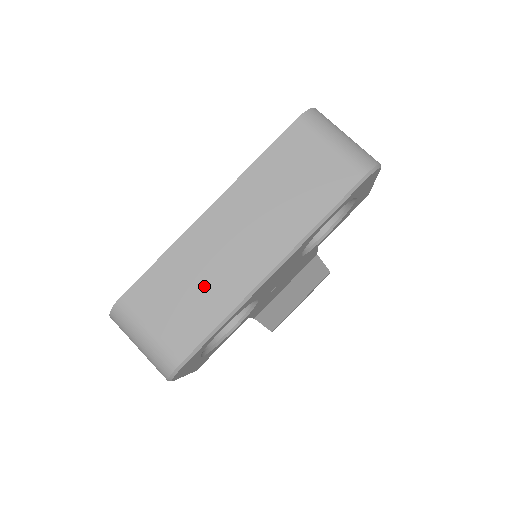
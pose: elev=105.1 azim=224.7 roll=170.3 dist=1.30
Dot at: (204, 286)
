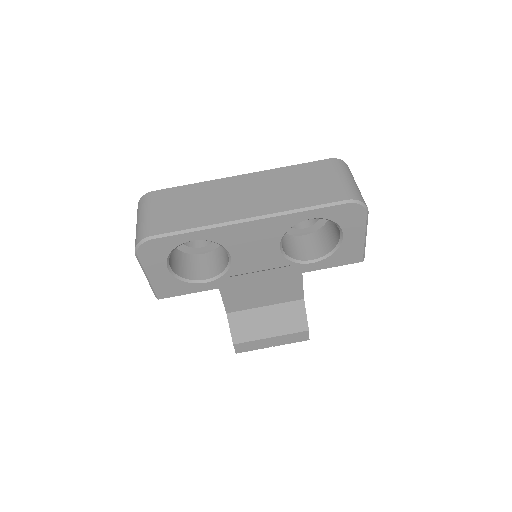
Dot at: (202, 207)
